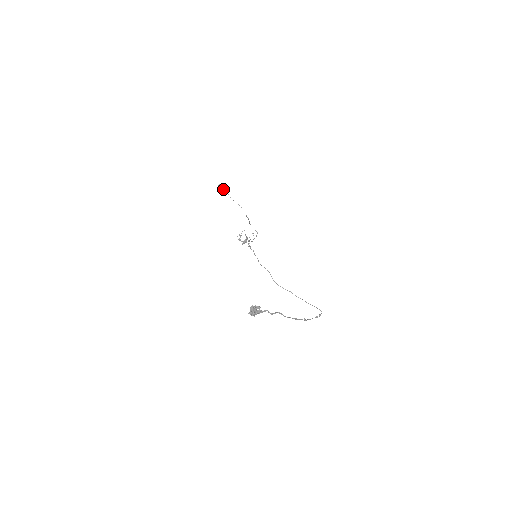
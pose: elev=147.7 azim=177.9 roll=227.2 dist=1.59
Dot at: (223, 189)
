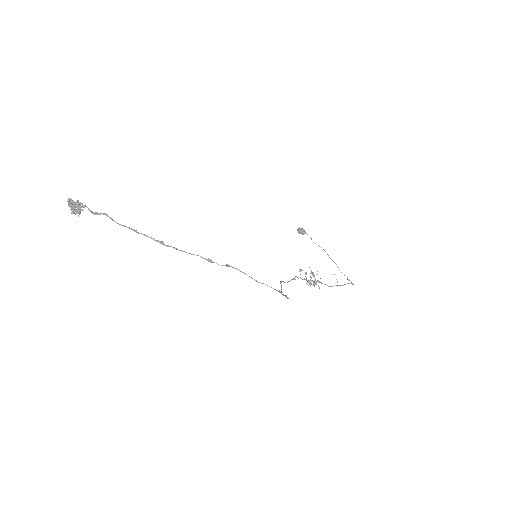
Dot at: (303, 232)
